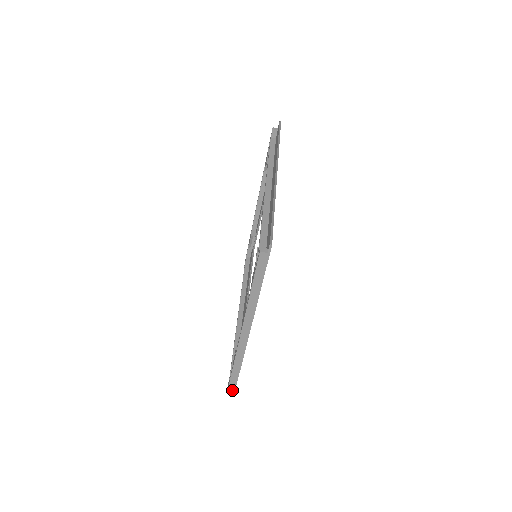
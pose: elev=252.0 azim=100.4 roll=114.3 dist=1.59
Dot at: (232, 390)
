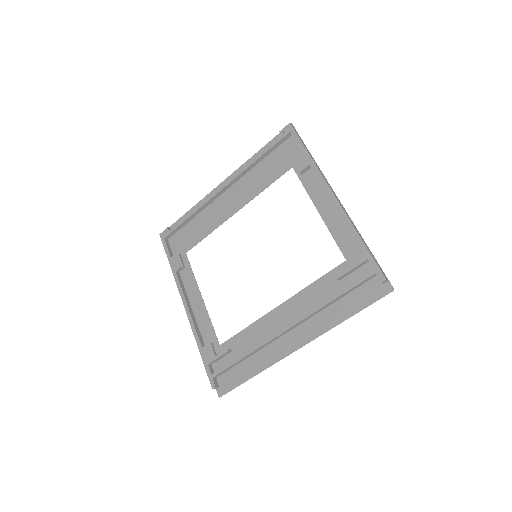
Dot at: occluded
